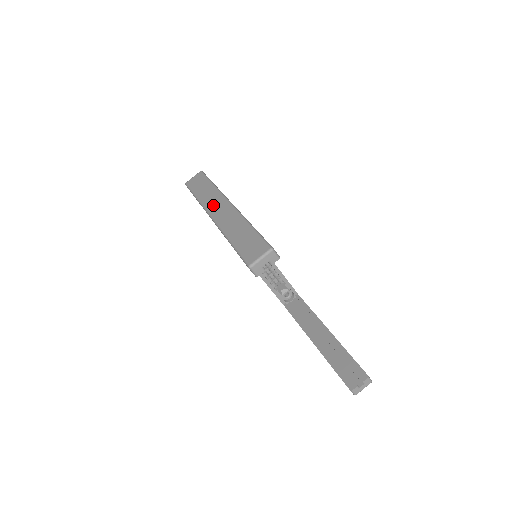
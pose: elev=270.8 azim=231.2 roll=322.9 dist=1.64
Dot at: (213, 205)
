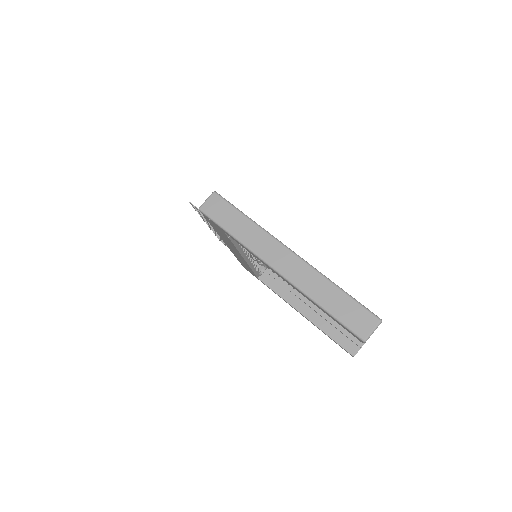
Dot at: (269, 253)
